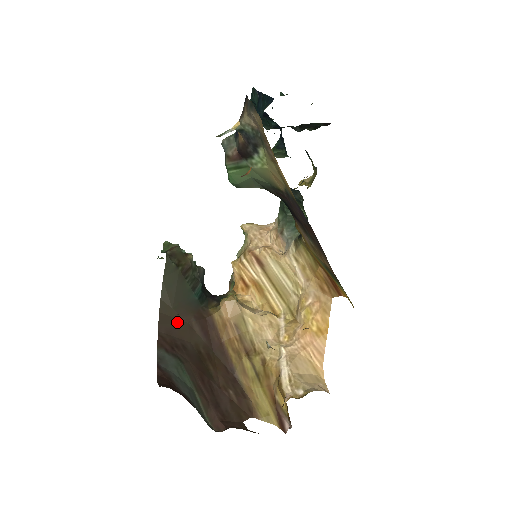
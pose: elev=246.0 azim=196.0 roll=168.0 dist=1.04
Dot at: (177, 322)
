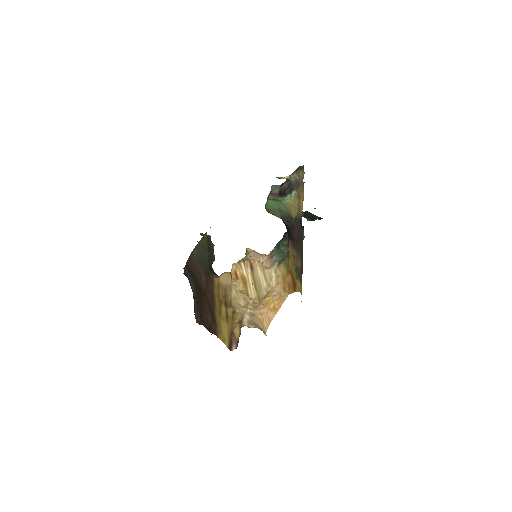
Dot at: (196, 267)
